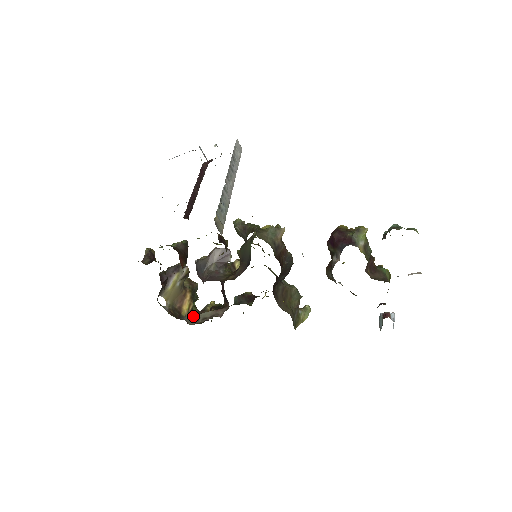
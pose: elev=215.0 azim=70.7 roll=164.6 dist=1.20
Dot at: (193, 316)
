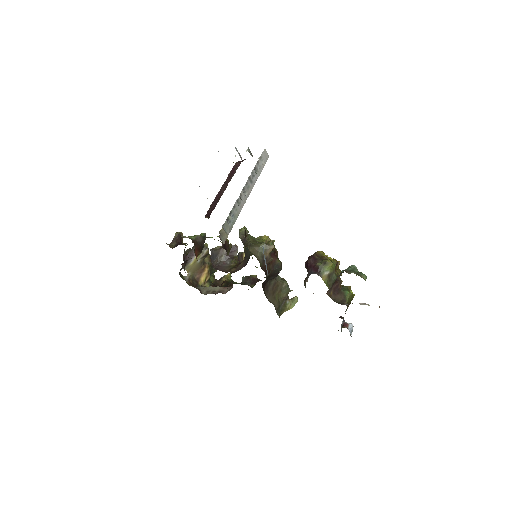
Dot at: (207, 287)
